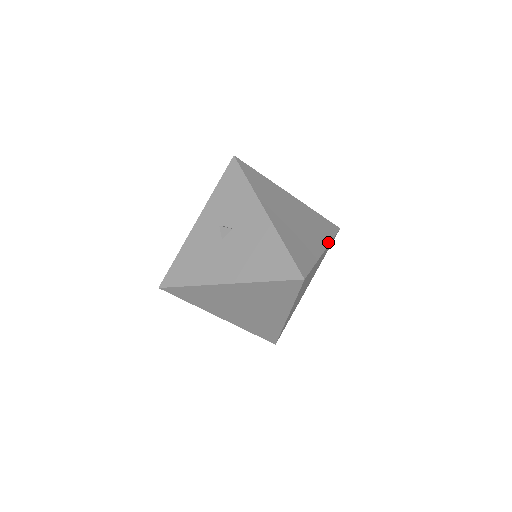
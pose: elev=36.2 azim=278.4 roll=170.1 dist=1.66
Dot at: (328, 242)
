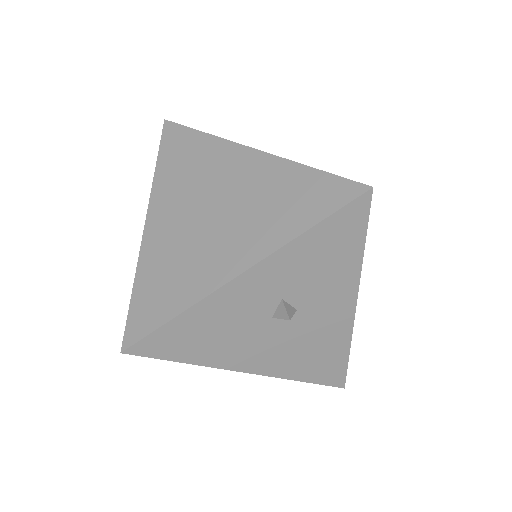
Dot at: occluded
